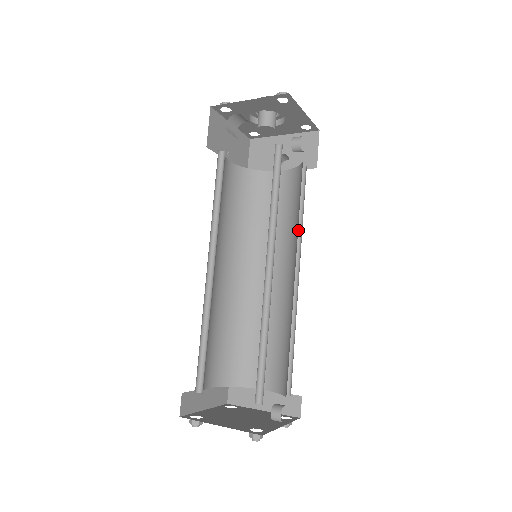
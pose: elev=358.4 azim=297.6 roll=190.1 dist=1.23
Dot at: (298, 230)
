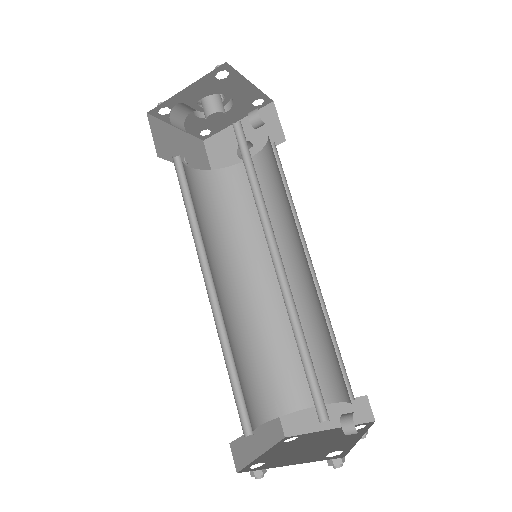
Dot at: occluded
